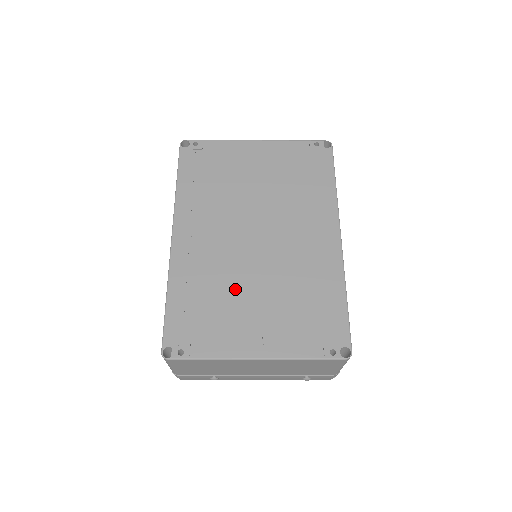
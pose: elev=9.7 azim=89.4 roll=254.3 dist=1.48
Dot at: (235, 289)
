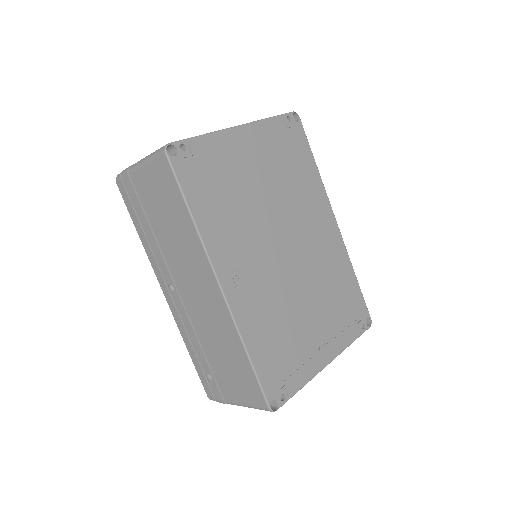
Dot at: (293, 313)
